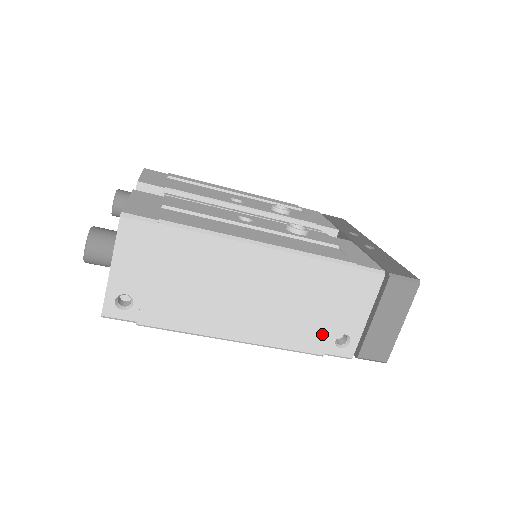
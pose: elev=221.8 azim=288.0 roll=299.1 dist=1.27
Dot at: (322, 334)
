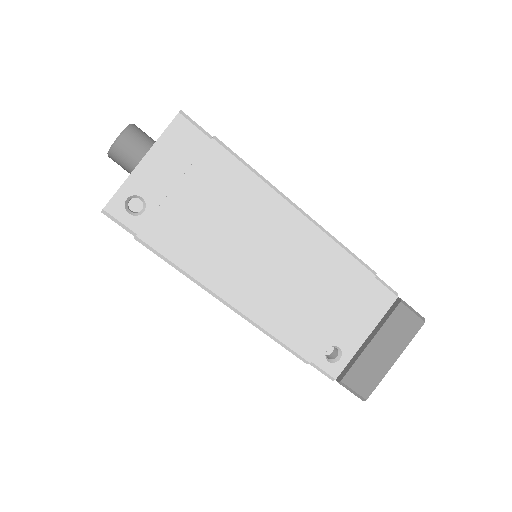
Dot at: (317, 336)
